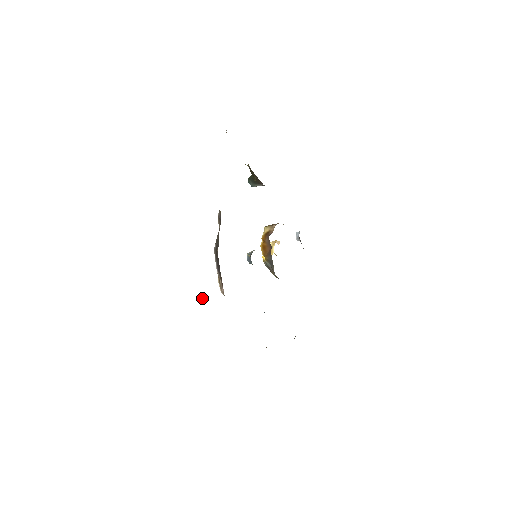
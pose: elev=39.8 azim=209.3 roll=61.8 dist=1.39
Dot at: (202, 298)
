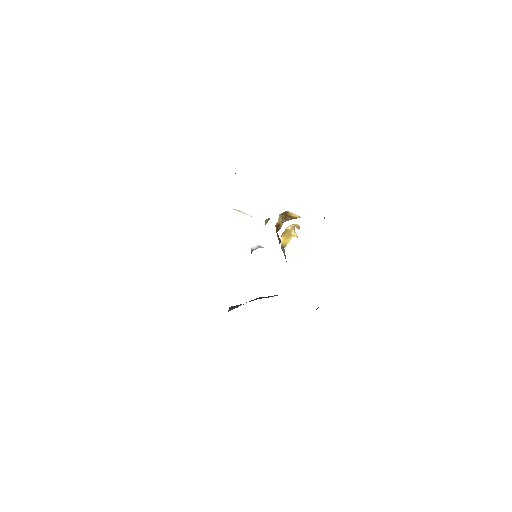
Dot at: (267, 219)
